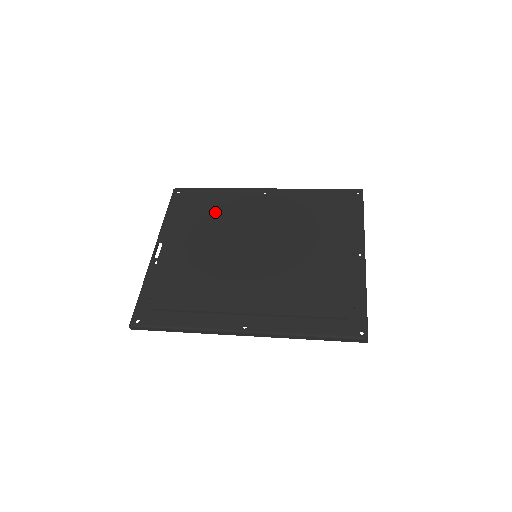
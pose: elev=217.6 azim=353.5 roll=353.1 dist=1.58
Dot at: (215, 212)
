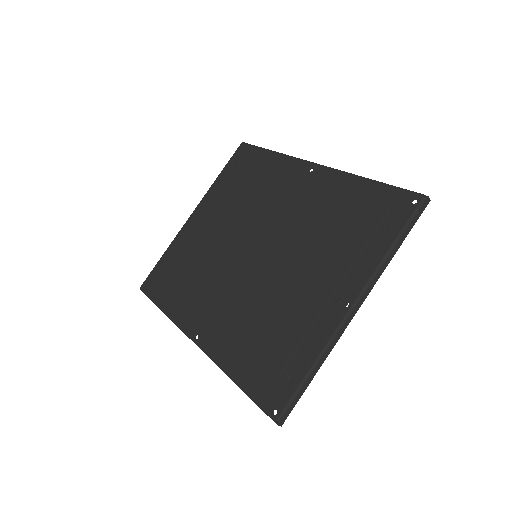
Dot at: (250, 186)
